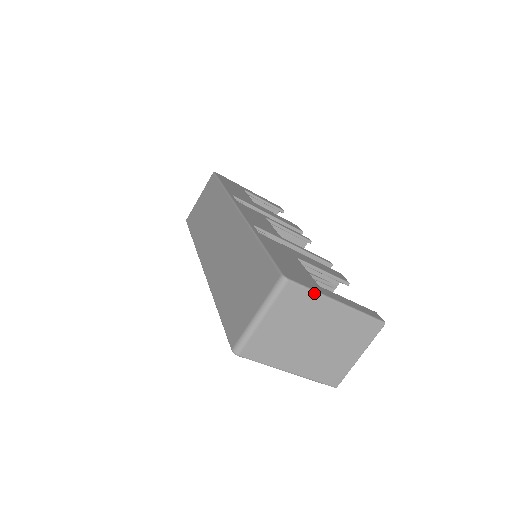
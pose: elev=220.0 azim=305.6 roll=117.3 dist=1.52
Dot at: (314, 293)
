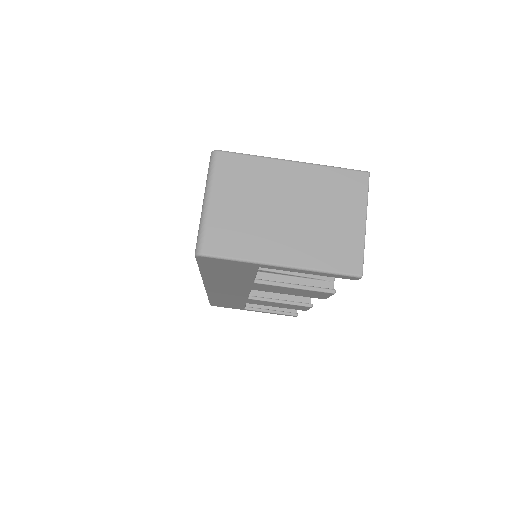
Dot at: (255, 157)
